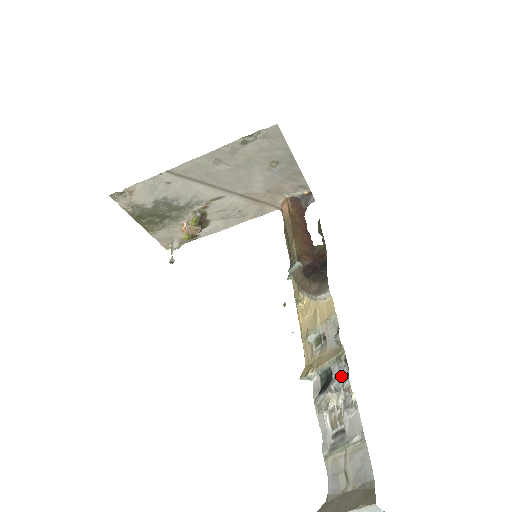
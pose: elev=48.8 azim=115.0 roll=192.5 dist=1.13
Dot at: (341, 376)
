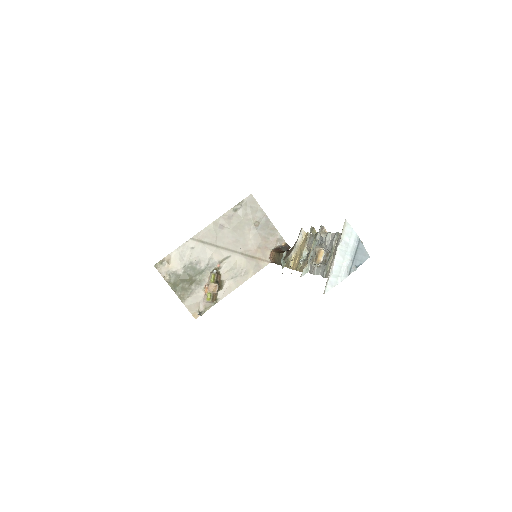
Dot at: (320, 242)
